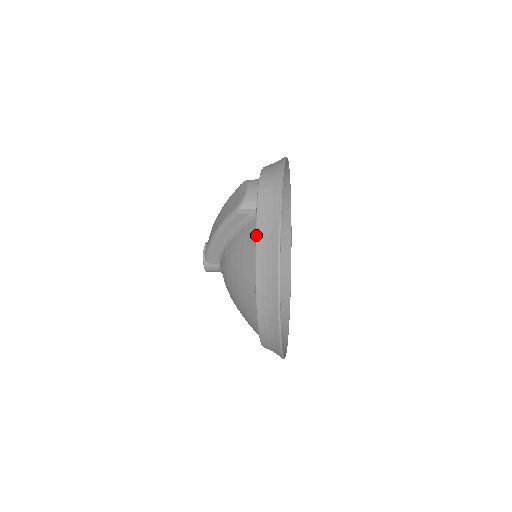
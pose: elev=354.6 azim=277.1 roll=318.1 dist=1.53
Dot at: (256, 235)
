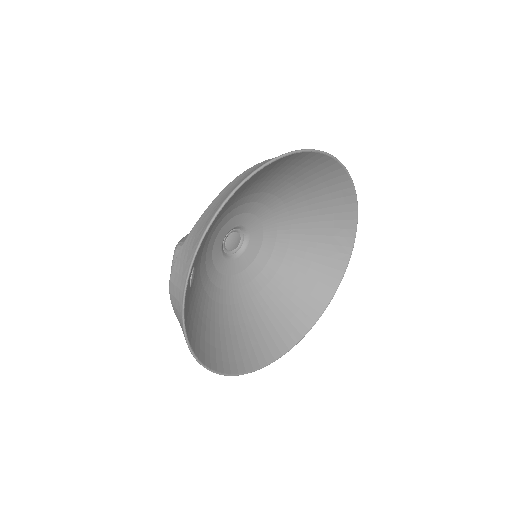
Dot at: occluded
